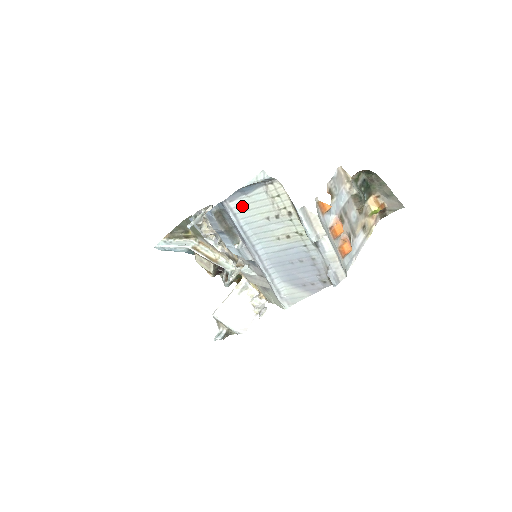
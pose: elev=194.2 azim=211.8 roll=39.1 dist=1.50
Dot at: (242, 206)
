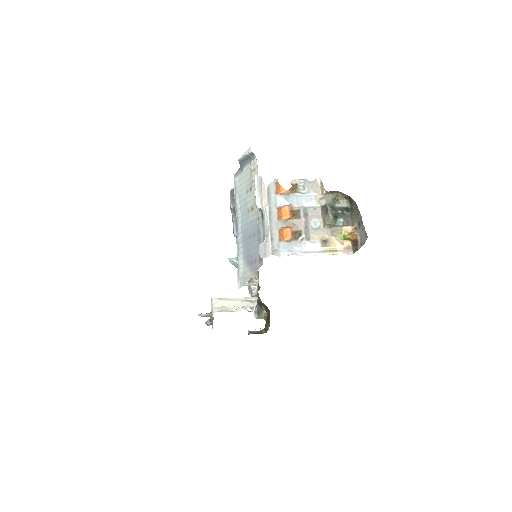
Dot at: (240, 181)
